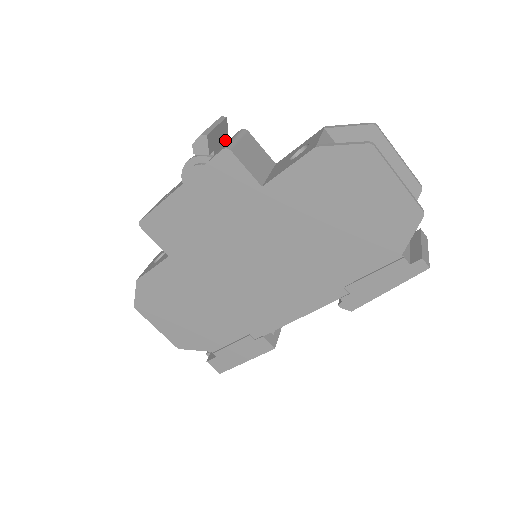
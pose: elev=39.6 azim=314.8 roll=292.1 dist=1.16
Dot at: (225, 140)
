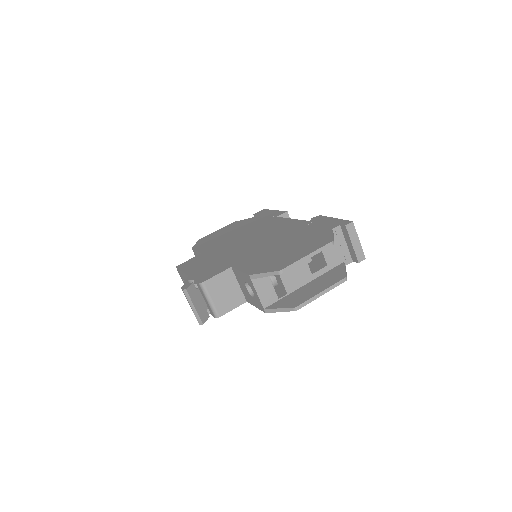
Dot at: (195, 285)
